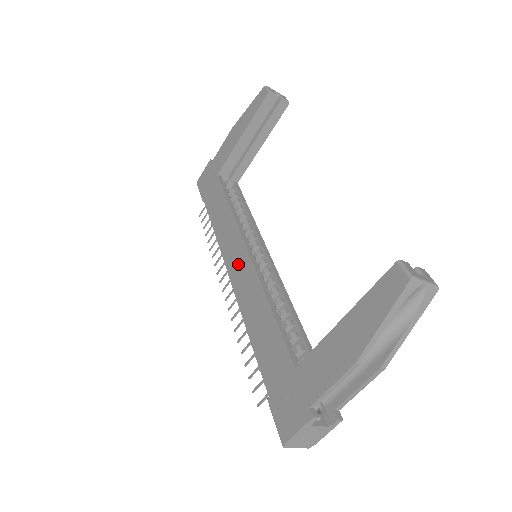
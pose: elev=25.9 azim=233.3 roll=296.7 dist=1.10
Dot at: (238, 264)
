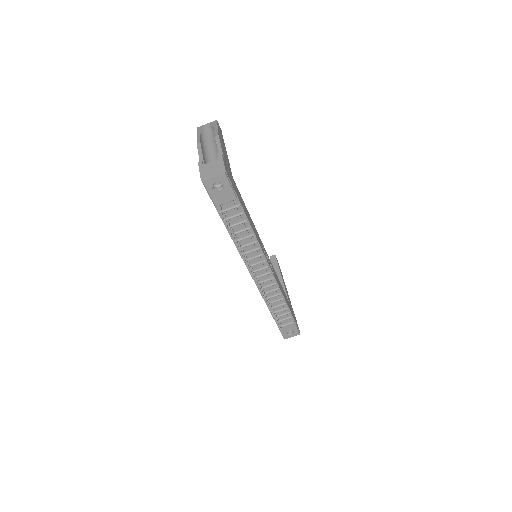
Dot at: occluded
